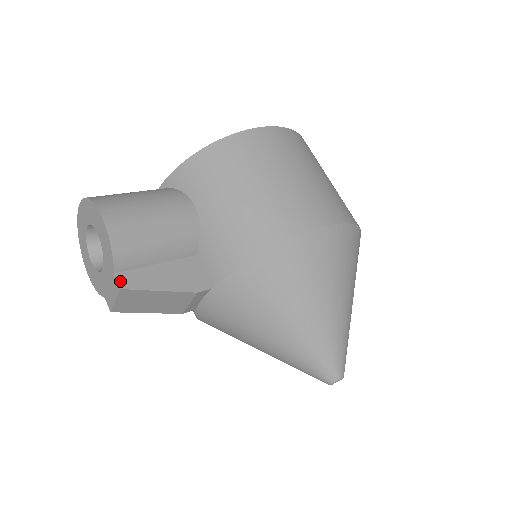
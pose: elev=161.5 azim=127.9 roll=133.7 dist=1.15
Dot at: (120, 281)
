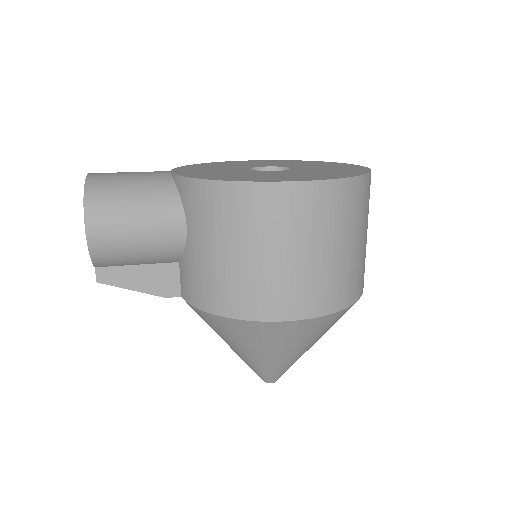
Dot at: (98, 275)
